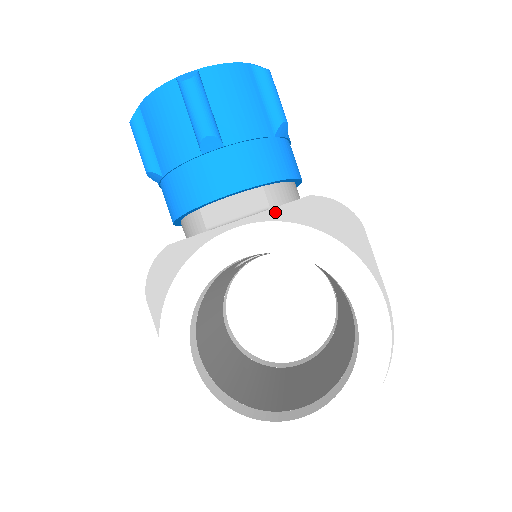
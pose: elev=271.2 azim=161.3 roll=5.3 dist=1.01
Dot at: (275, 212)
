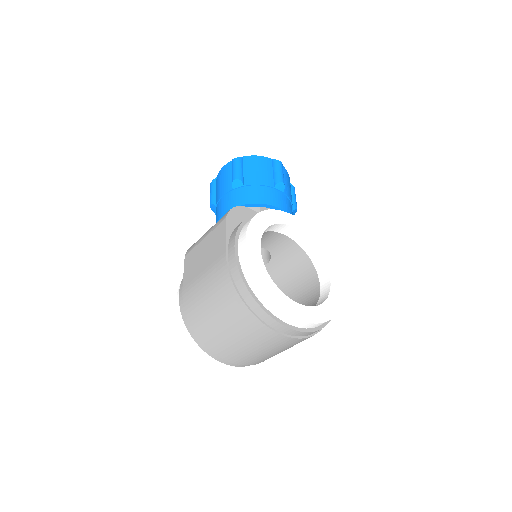
Dot at: occluded
